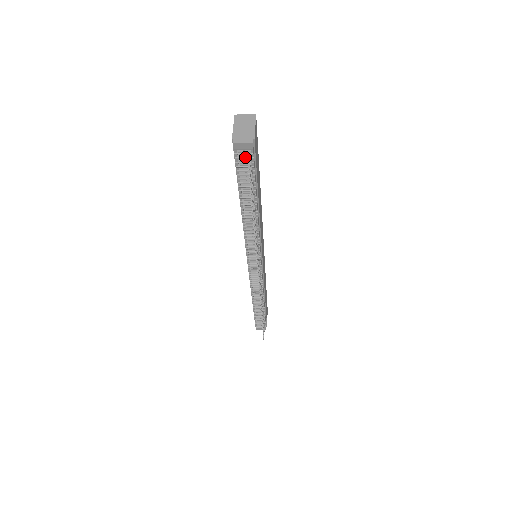
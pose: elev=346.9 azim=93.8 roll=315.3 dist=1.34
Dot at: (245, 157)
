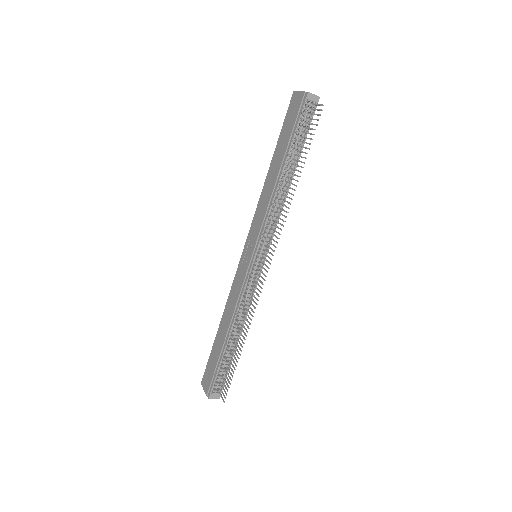
Dot at: (309, 110)
